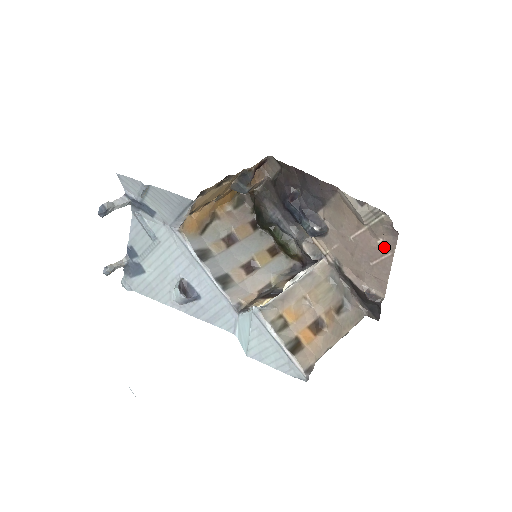
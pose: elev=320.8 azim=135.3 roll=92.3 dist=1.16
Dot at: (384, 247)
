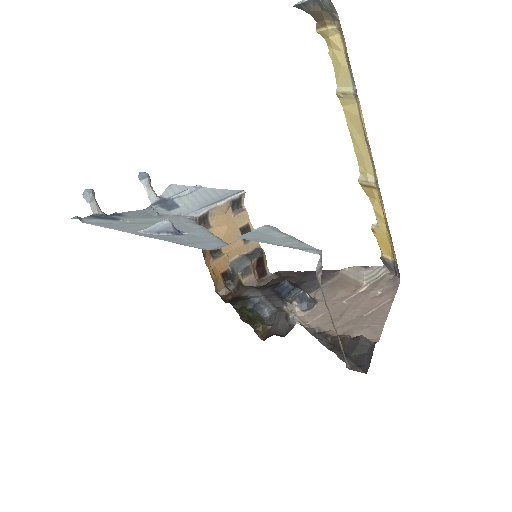
Dot at: (383, 296)
